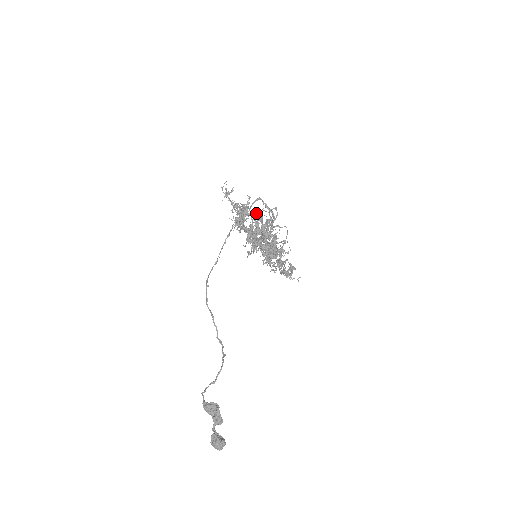
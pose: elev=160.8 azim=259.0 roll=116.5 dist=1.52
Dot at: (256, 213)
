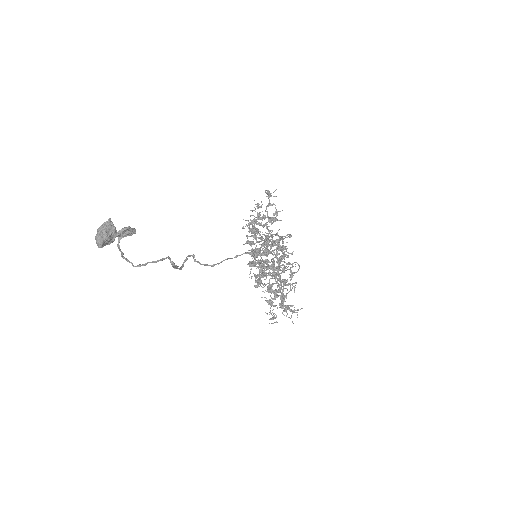
Dot at: occluded
